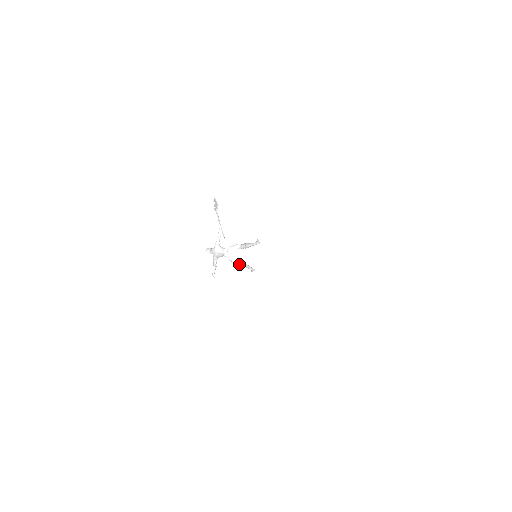
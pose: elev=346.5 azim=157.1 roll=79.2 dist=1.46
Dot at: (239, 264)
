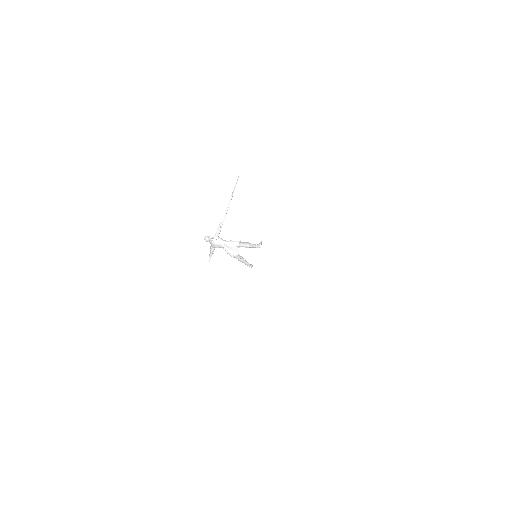
Dot at: (236, 258)
